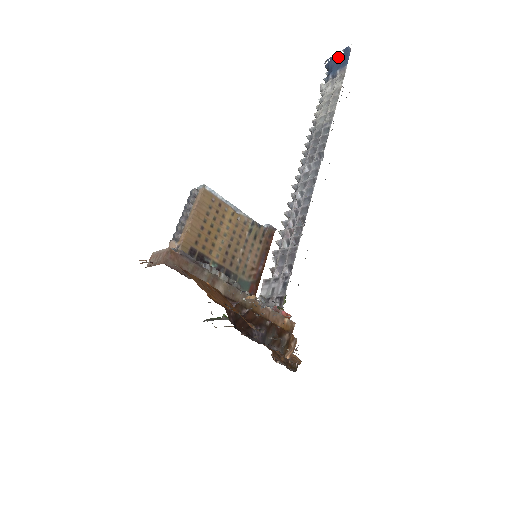
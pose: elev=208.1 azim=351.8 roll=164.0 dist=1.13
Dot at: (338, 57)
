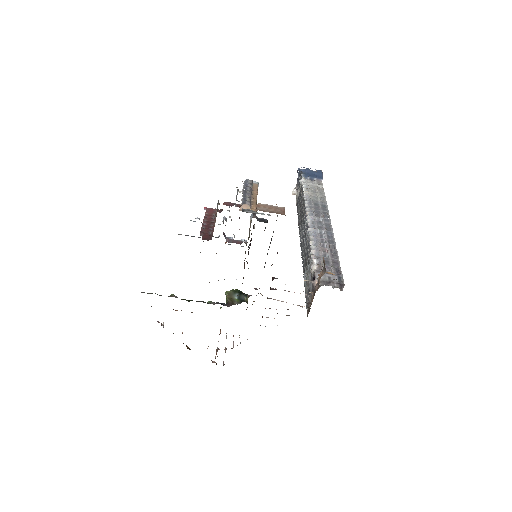
Dot at: (313, 171)
